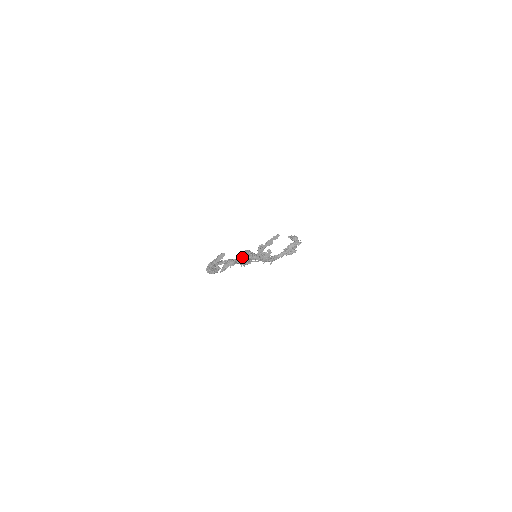
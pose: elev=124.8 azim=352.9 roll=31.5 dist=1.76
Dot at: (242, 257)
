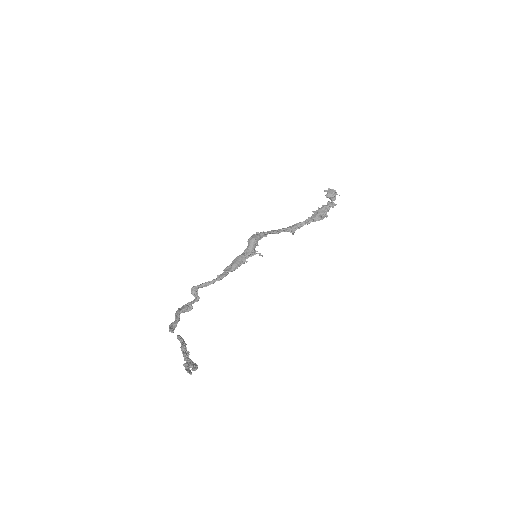
Dot at: (181, 350)
